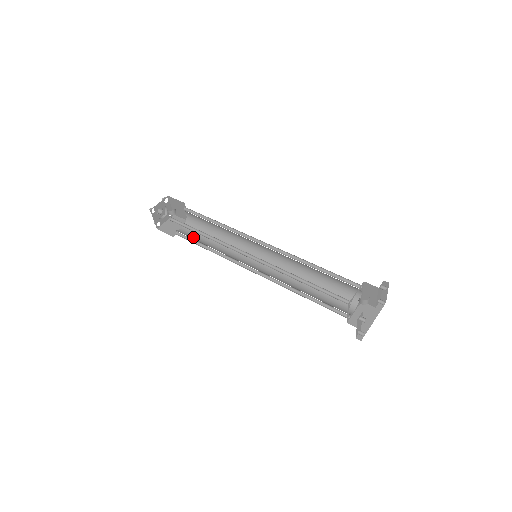
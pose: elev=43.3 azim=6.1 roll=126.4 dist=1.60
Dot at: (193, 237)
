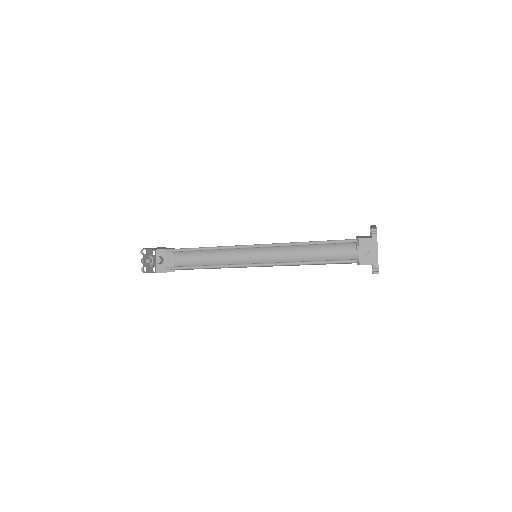
Dot at: (191, 264)
